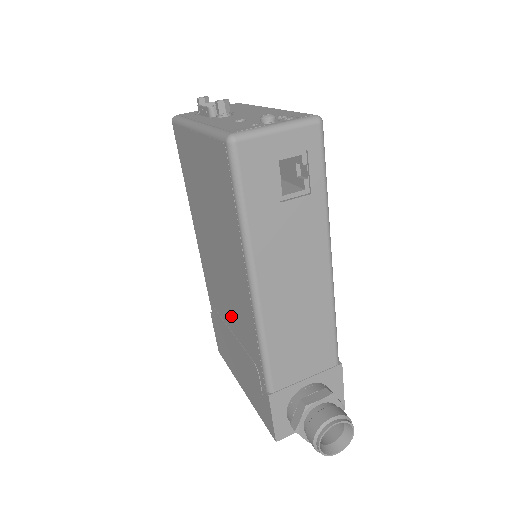
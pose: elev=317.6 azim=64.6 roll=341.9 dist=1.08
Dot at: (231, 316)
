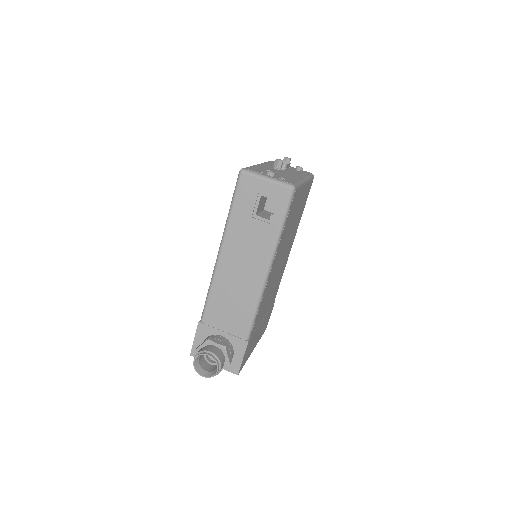
Dot at: occluded
